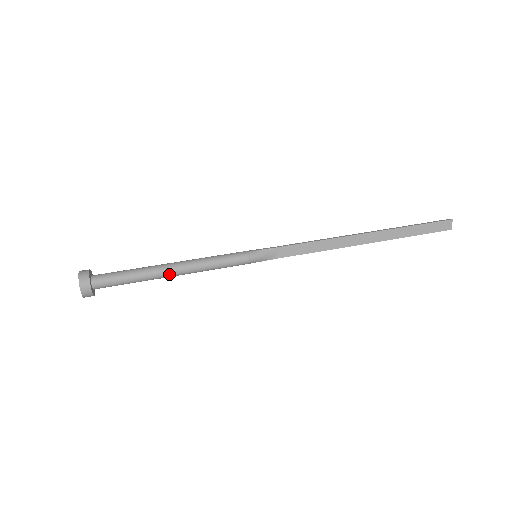
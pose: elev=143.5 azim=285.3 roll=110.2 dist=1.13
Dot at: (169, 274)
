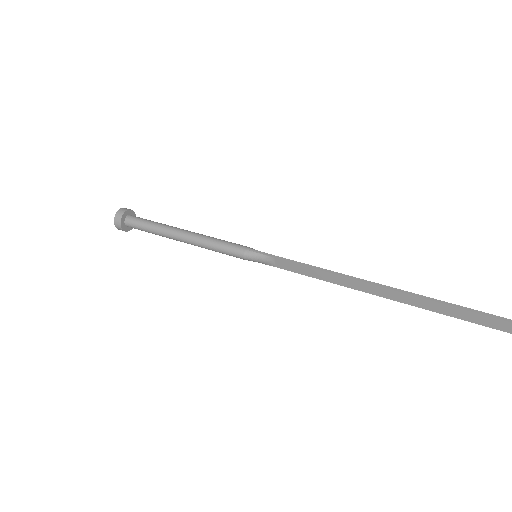
Dot at: (178, 240)
